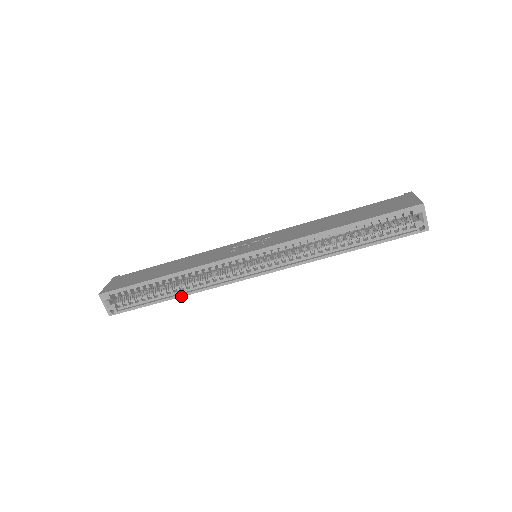
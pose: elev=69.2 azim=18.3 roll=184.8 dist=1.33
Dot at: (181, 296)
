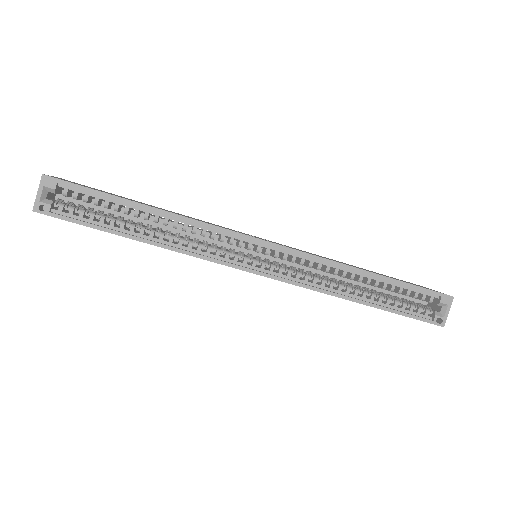
Dot at: (151, 243)
